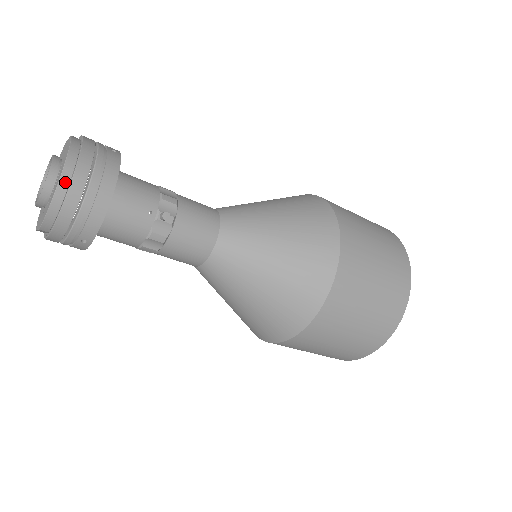
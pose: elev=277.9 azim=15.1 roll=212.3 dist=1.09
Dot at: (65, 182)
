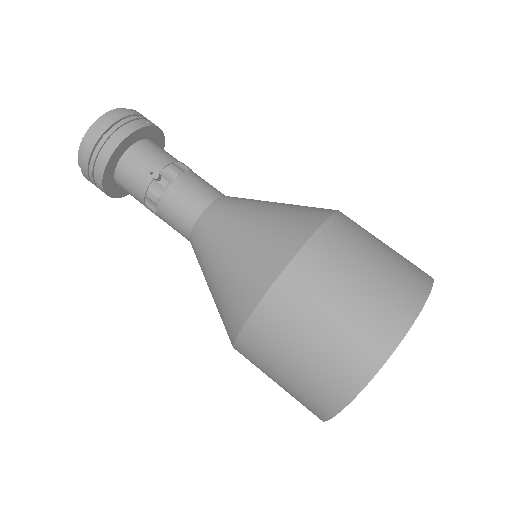
Dot at: (92, 130)
